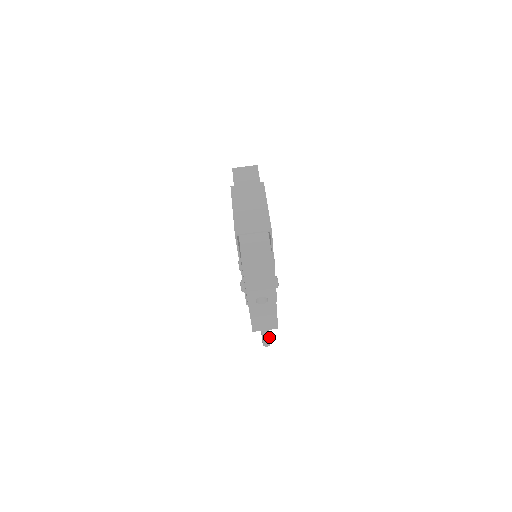
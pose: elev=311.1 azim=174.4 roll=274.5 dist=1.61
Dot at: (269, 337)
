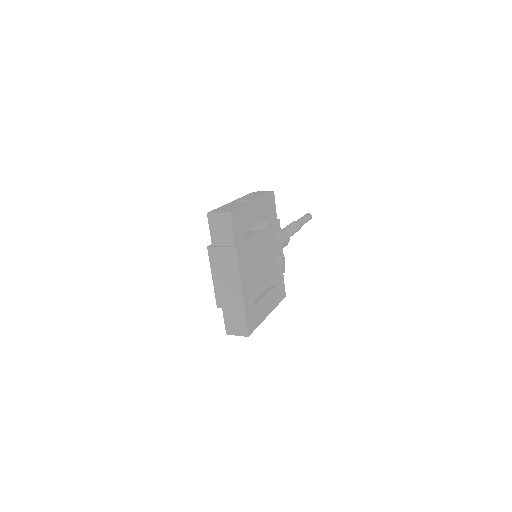
Dot at: (307, 221)
